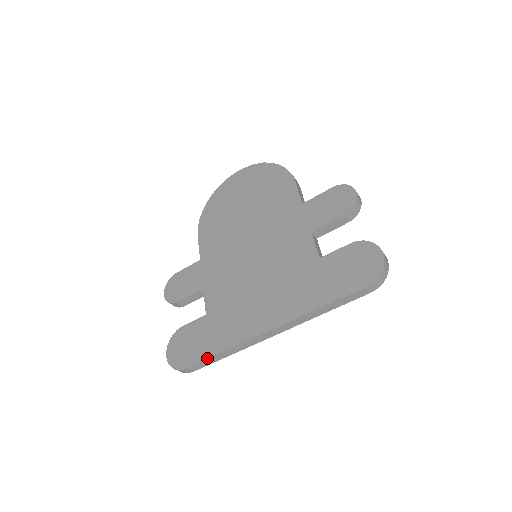
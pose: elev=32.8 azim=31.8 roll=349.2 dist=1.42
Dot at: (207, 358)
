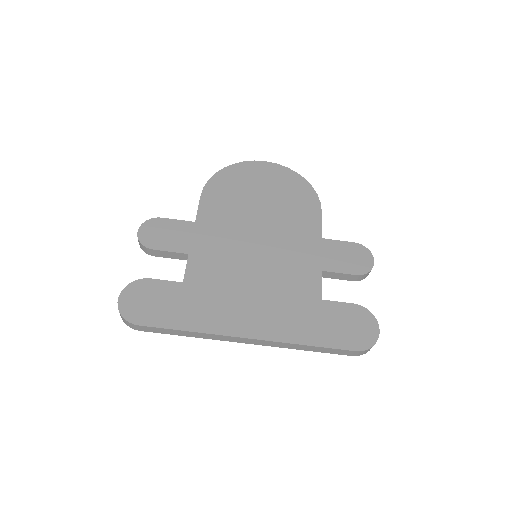
Dot at: (169, 328)
